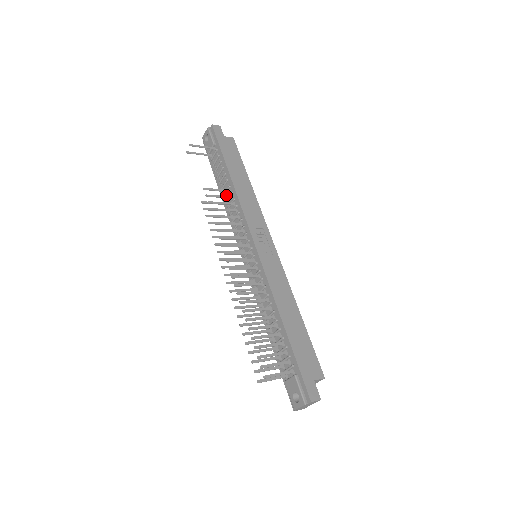
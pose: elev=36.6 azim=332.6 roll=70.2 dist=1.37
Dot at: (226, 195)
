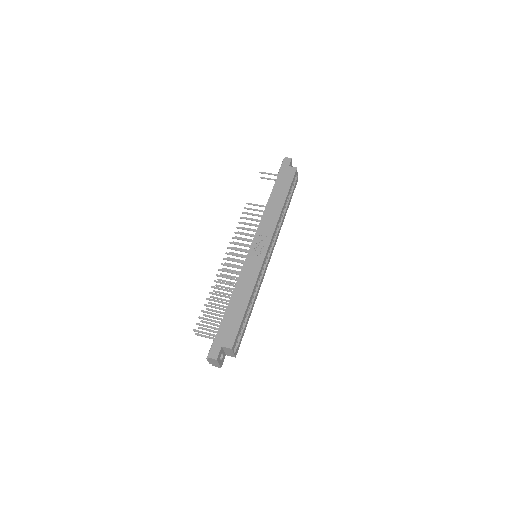
Dot at: occluded
